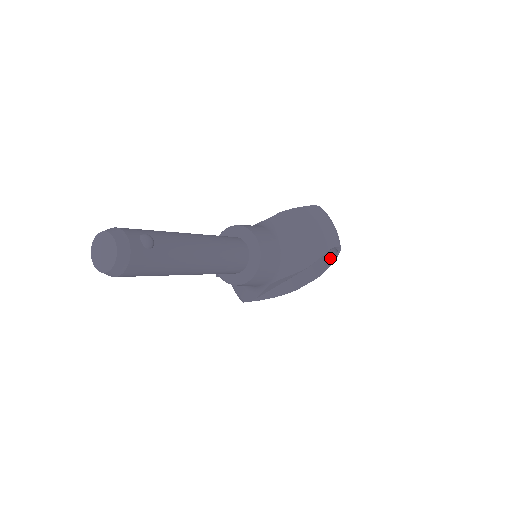
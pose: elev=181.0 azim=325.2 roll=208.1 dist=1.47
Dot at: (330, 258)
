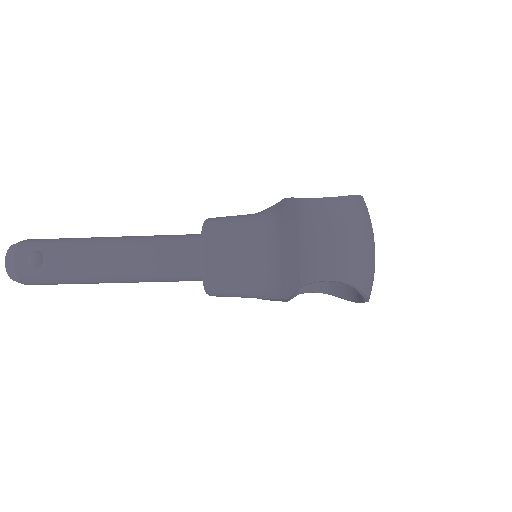
Dot at: occluded
